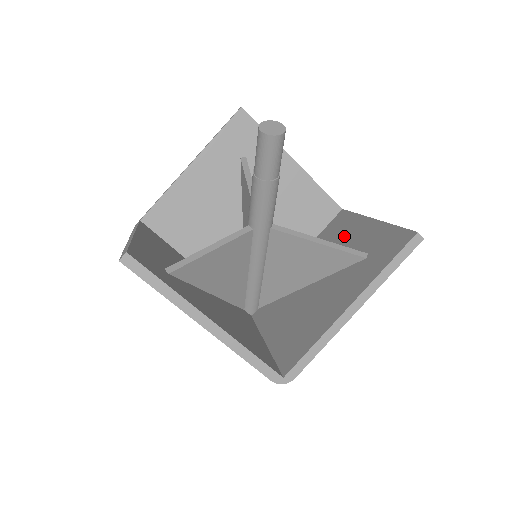
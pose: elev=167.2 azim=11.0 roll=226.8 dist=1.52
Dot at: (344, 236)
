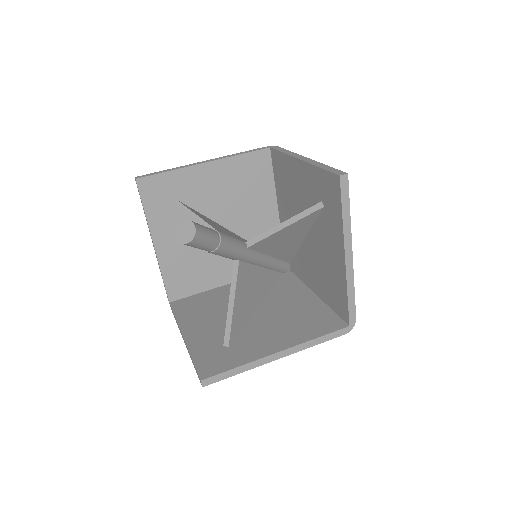
Dot at: (293, 182)
